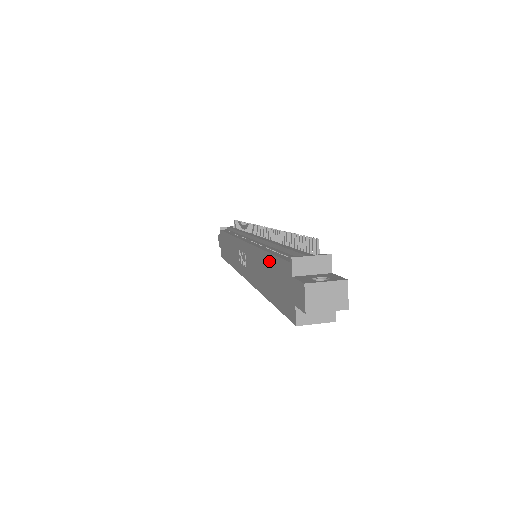
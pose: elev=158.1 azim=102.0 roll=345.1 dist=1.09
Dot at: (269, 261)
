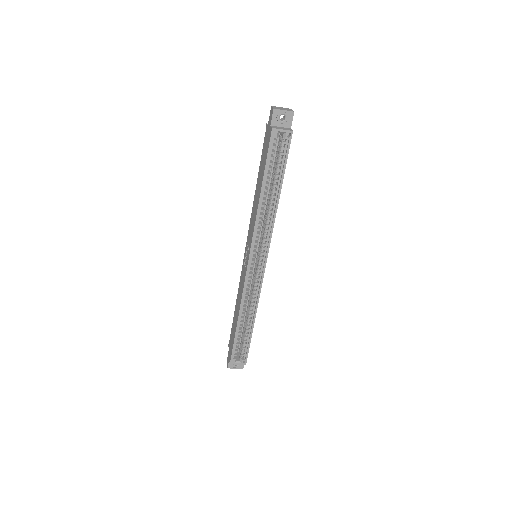
Dot at: (259, 171)
